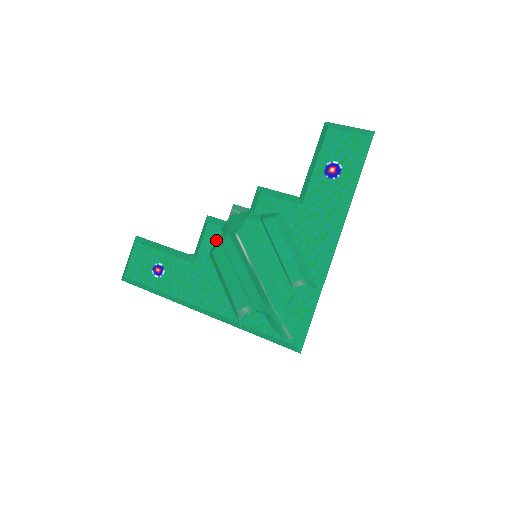
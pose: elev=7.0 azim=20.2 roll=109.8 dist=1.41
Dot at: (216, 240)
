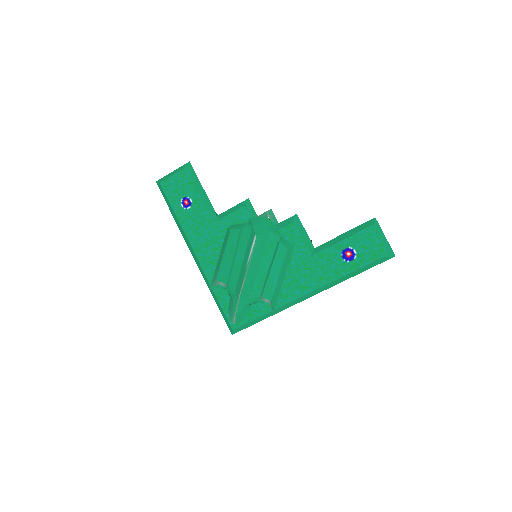
Dot at: (240, 222)
